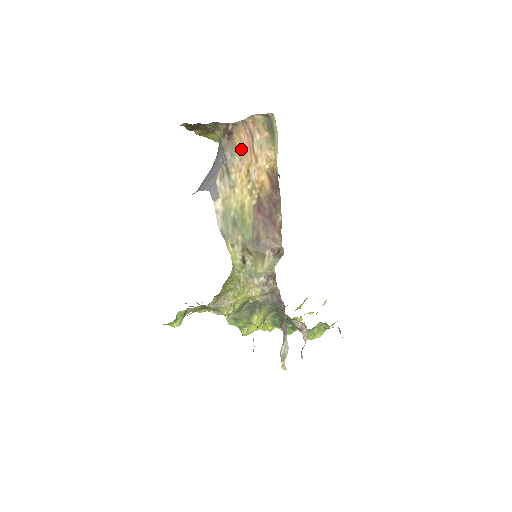
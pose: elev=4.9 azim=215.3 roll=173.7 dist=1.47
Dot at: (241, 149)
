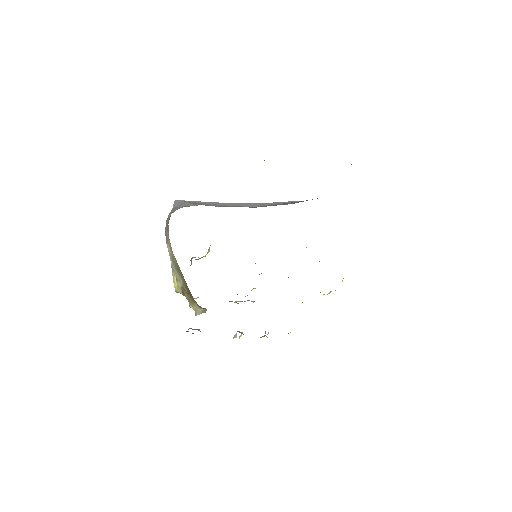
Dot at: occluded
